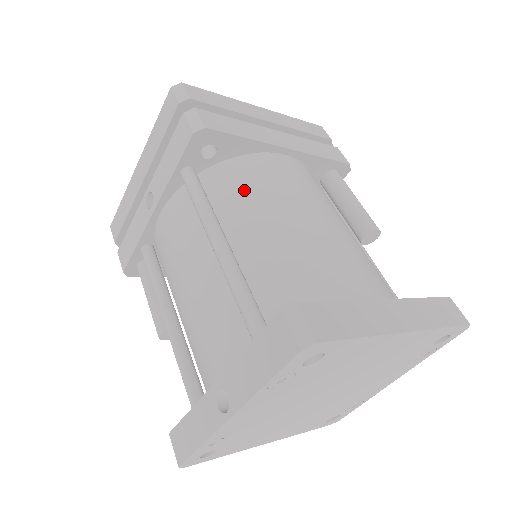
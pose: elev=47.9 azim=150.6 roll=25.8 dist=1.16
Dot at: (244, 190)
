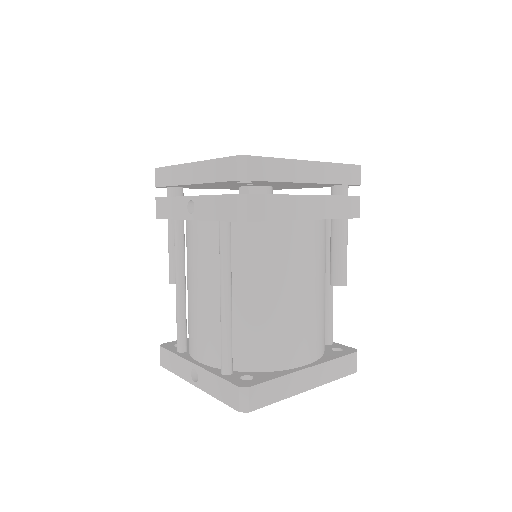
Dot at: (259, 257)
